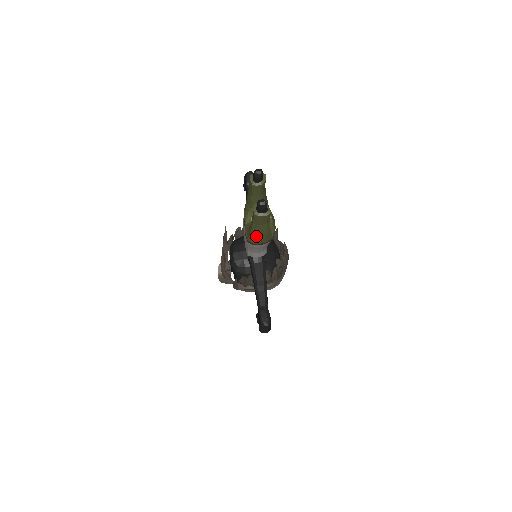
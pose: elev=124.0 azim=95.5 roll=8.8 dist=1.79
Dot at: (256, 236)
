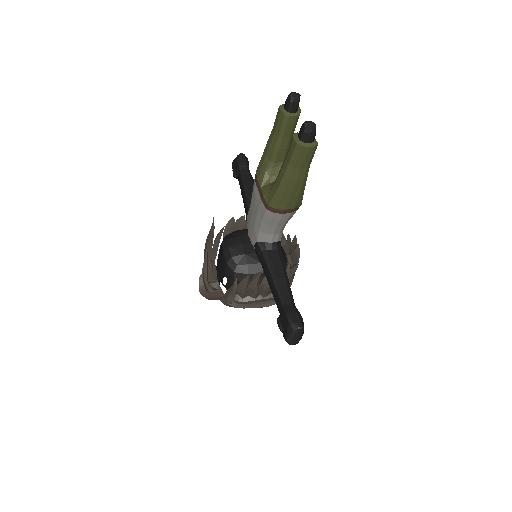
Dot at: (286, 192)
